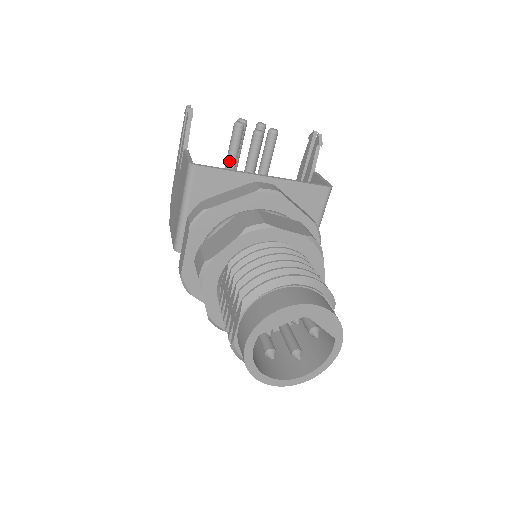
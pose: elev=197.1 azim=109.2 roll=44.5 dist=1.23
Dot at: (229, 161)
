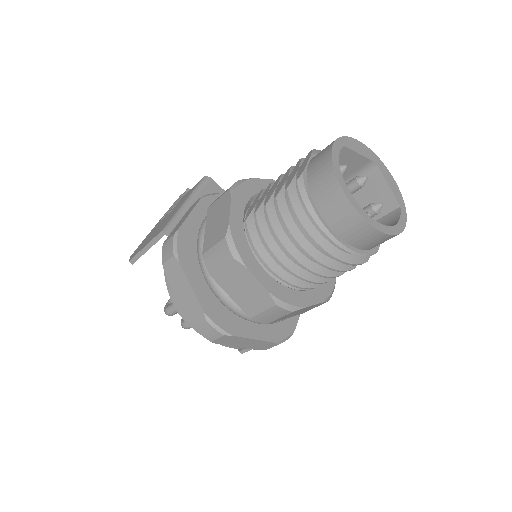
Dot at: occluded
